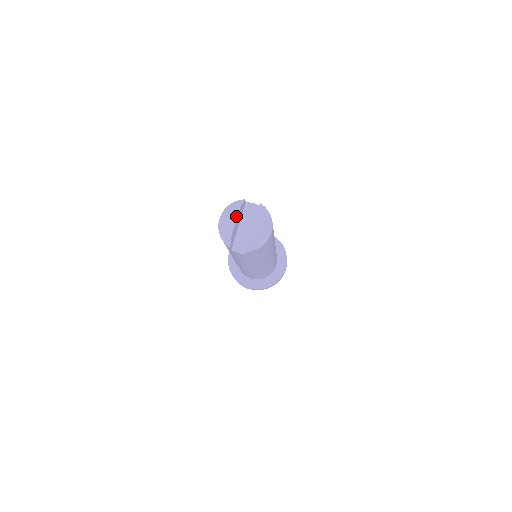
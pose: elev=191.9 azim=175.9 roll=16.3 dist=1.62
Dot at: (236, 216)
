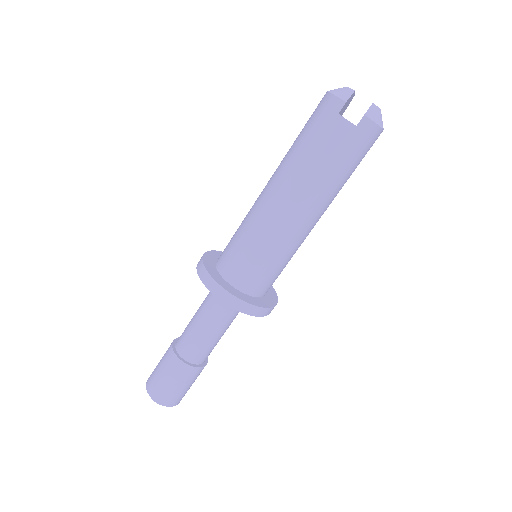
Dot at: occluded
